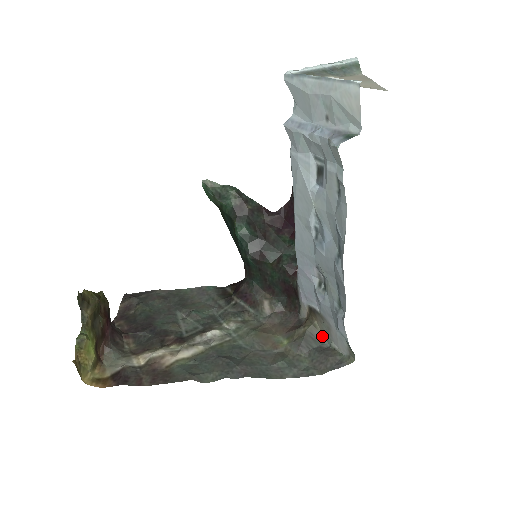
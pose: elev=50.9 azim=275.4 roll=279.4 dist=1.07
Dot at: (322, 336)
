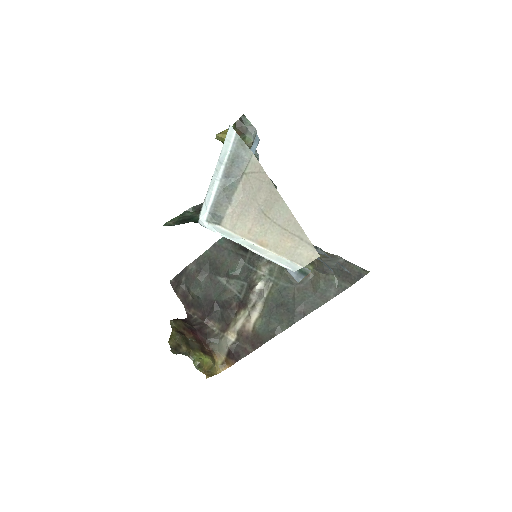
Dot at: (335, 256)
